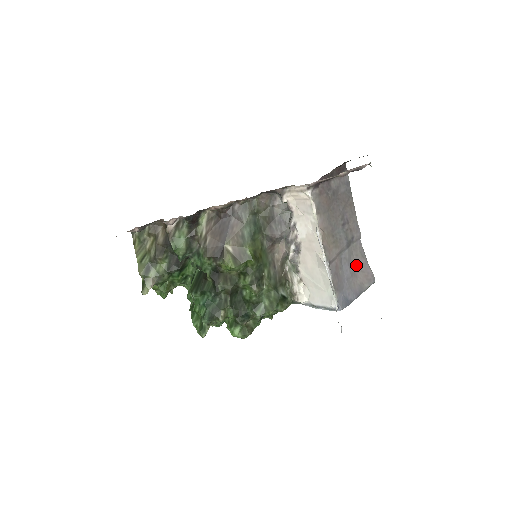
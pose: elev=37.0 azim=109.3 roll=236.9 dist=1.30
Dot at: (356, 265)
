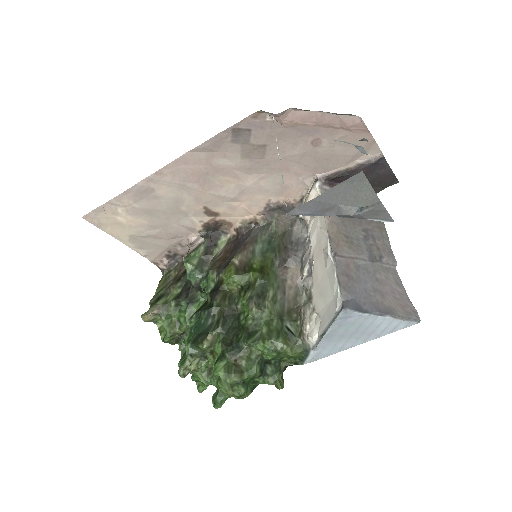
Dot at: (385, 287)
